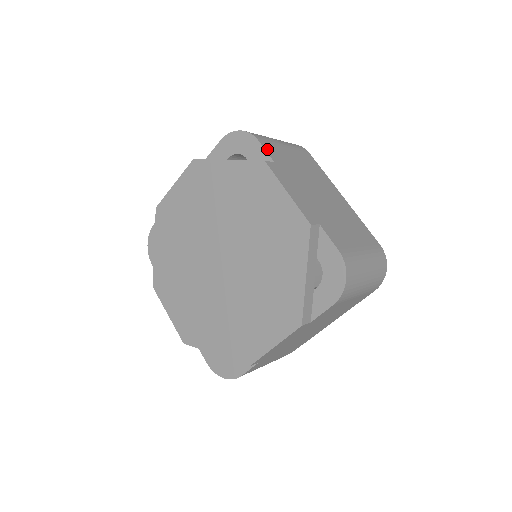
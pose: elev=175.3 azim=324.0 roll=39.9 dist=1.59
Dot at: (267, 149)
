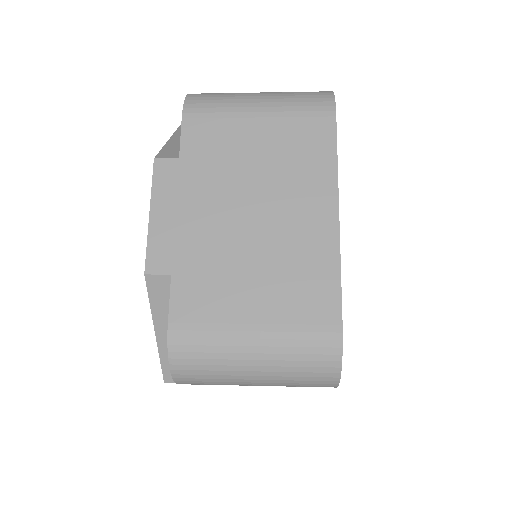
Dot at: (188, 133)
